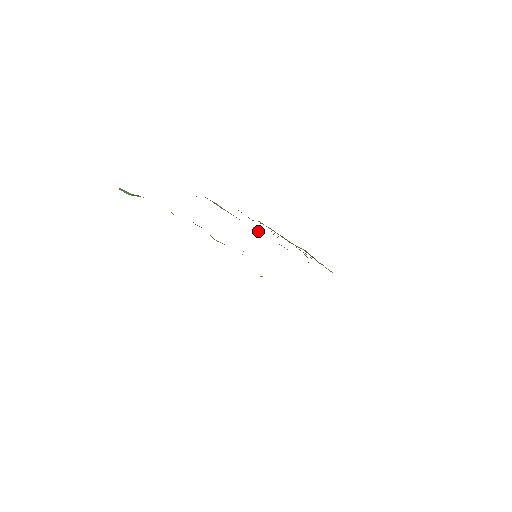
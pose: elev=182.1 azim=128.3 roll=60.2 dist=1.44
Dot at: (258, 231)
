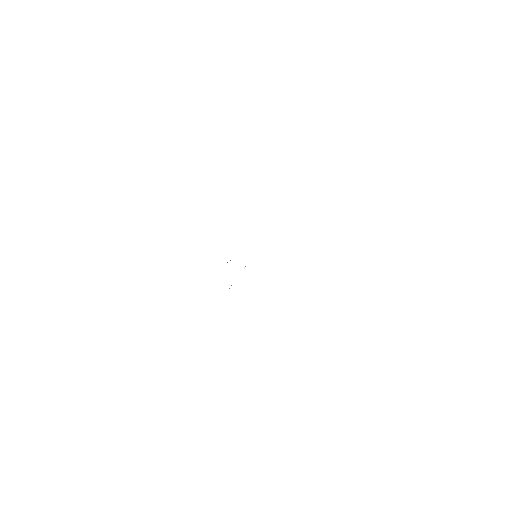
Dot at: occluded
